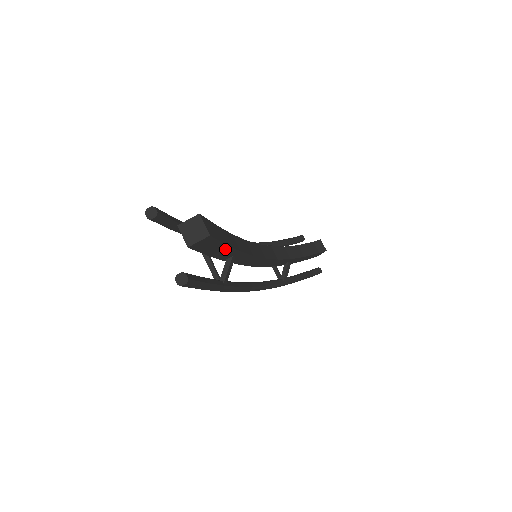
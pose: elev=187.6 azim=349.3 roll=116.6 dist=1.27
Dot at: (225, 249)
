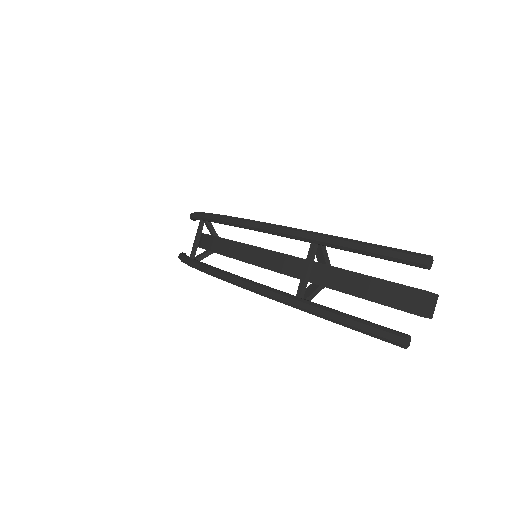
Dot at: occluded
